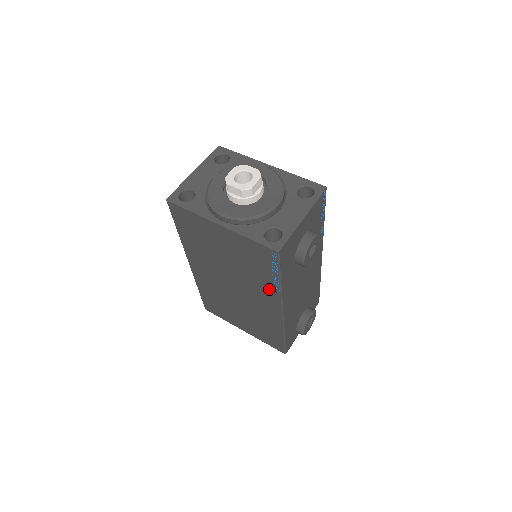
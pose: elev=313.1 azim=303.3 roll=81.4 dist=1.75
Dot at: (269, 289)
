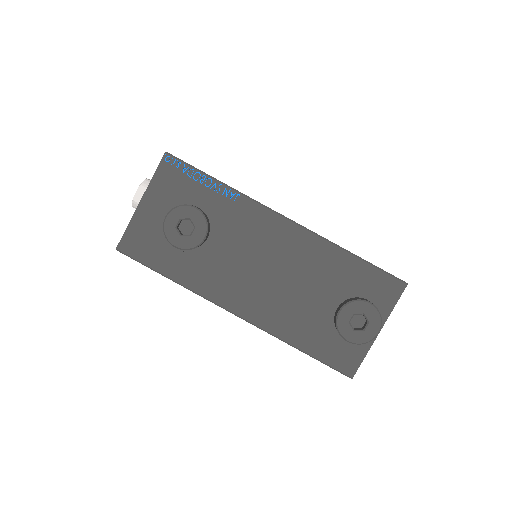
Dot at: occluded
